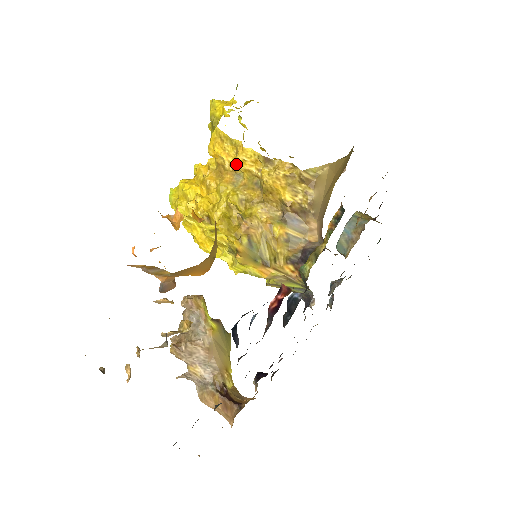
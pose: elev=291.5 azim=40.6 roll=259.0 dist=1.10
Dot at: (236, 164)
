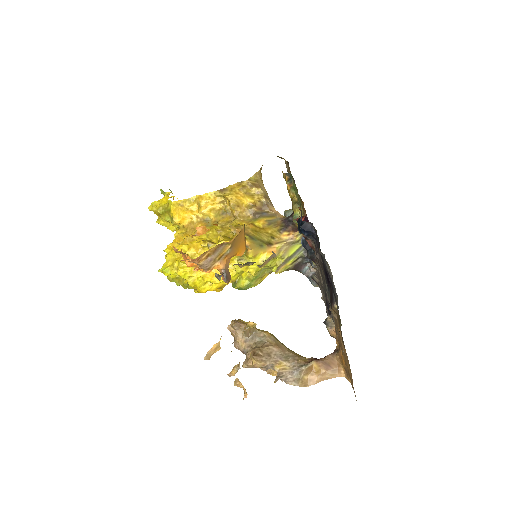
Dot at: (202, 210)
